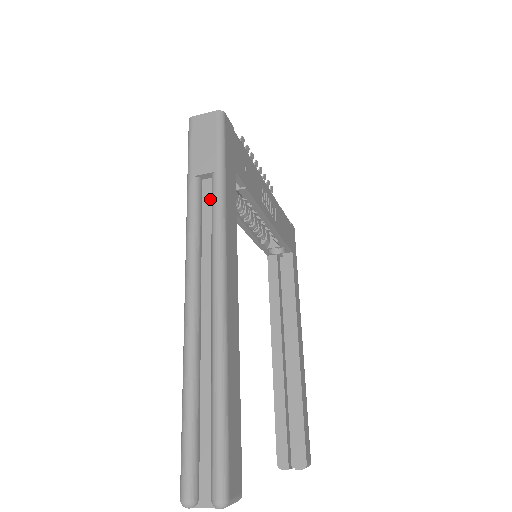
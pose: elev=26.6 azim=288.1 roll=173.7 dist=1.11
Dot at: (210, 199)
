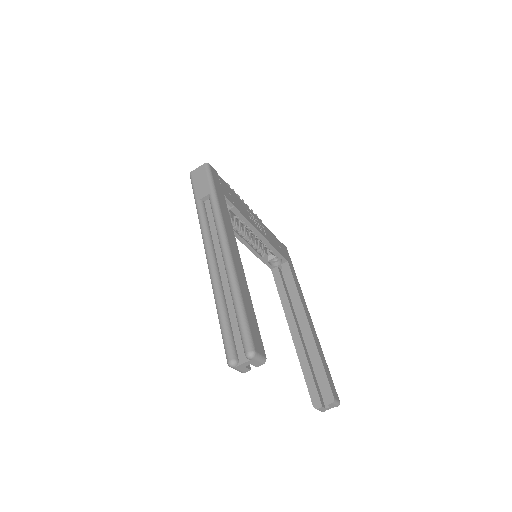
Dot at: (211, 209)
